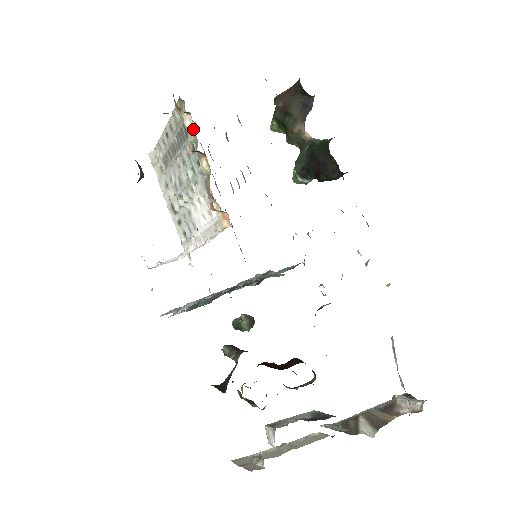
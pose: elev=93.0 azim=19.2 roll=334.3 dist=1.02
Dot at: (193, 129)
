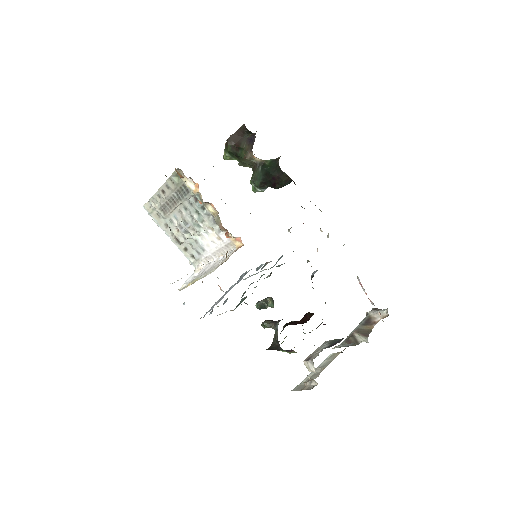
Dot at: (195, 187)
